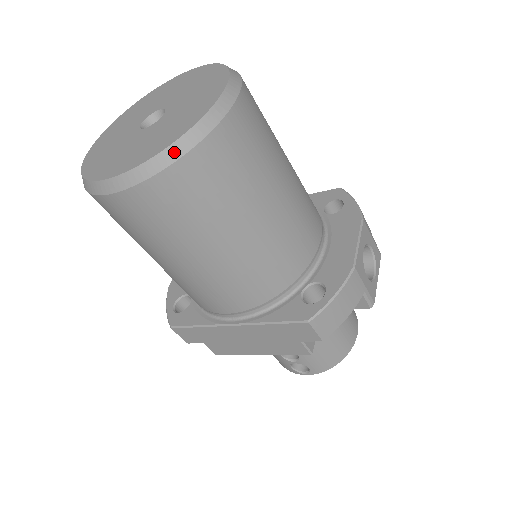
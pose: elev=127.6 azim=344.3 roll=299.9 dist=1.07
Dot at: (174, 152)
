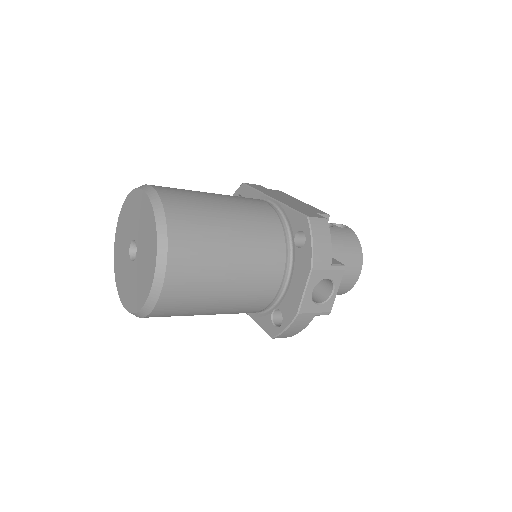
Dot at: (142, 314)
